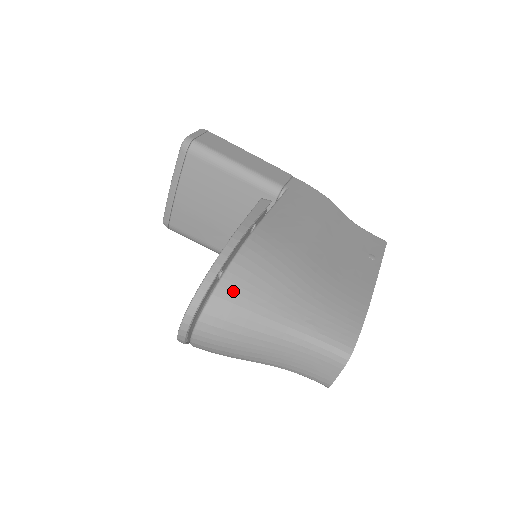
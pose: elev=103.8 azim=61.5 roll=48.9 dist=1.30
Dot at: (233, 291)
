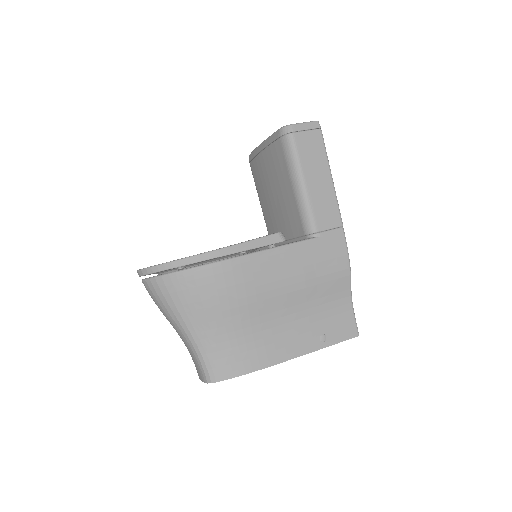
Dot at: (175, 286)
